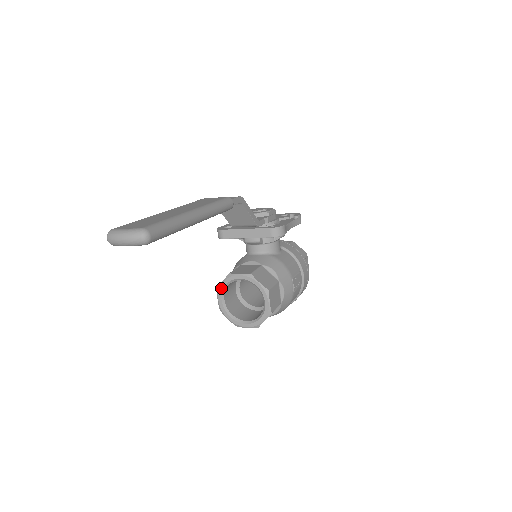
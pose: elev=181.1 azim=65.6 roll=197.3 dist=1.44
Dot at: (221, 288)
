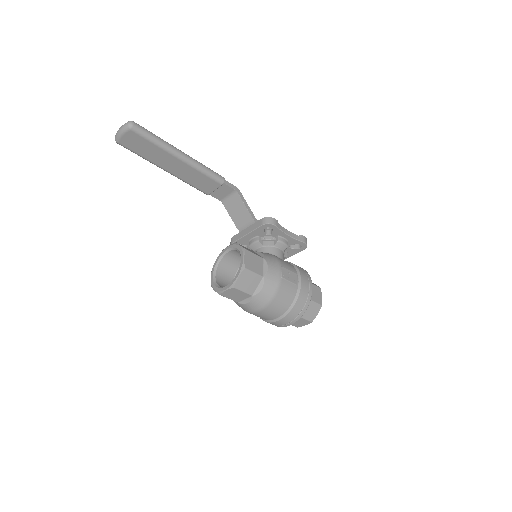
Dot at: (215, 264)
